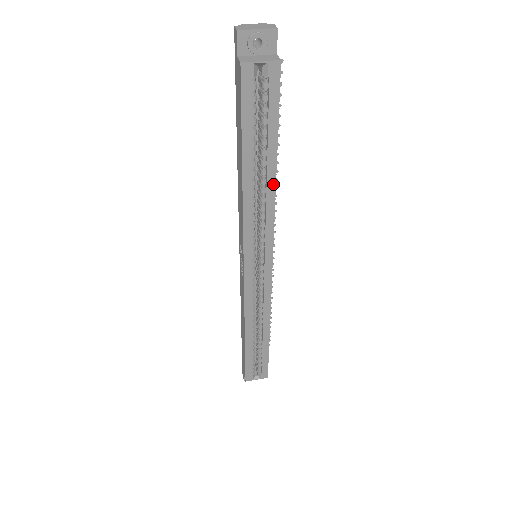
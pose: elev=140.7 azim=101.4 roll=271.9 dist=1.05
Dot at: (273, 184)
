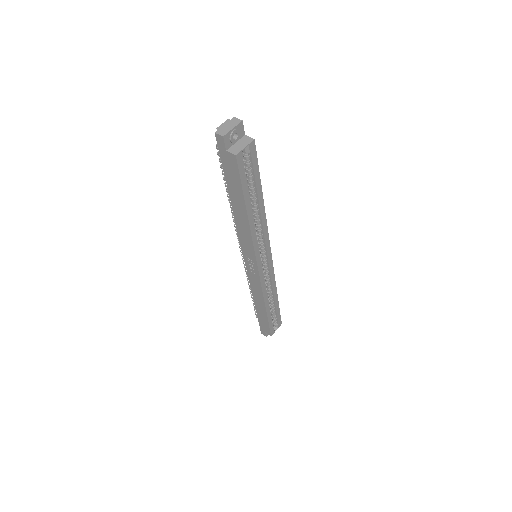
Dot at: (263, 209)
